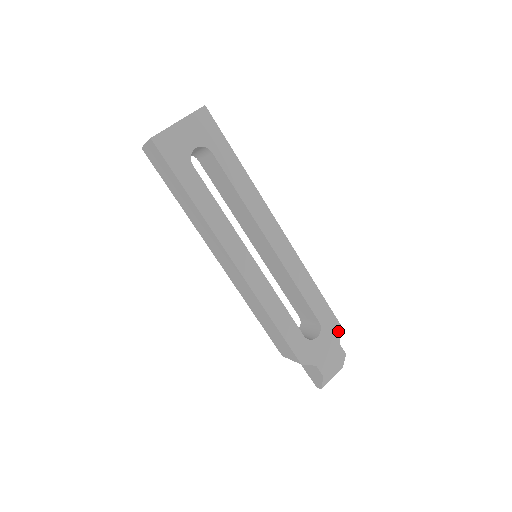
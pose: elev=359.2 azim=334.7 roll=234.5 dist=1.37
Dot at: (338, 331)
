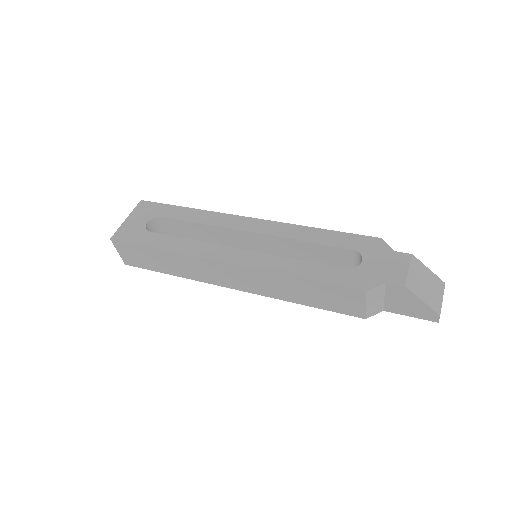
Dot at: (382, 244)
